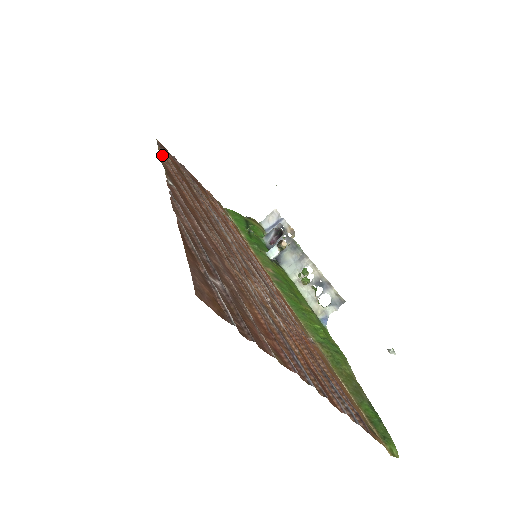
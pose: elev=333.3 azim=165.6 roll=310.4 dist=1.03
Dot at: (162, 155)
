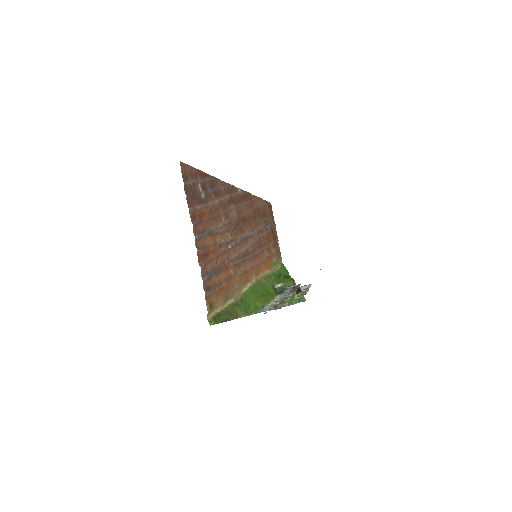
Dot at: (259, 198)
